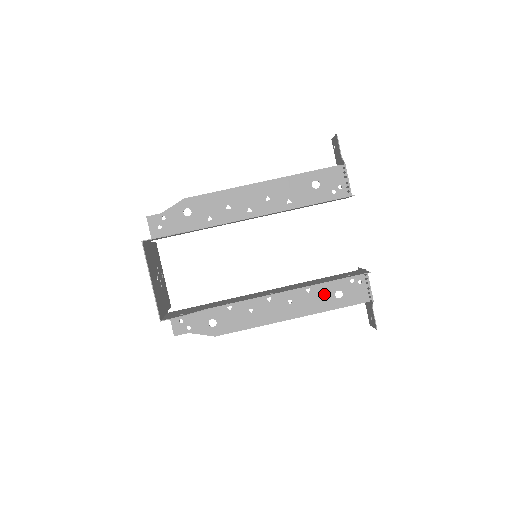
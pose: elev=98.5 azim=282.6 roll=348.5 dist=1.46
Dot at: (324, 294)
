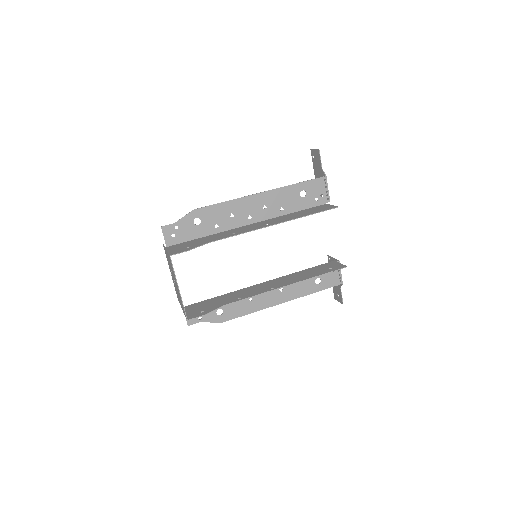
Dot at: (307, 282)
